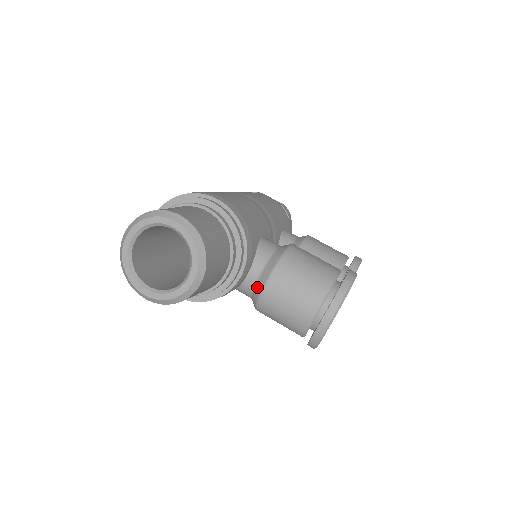
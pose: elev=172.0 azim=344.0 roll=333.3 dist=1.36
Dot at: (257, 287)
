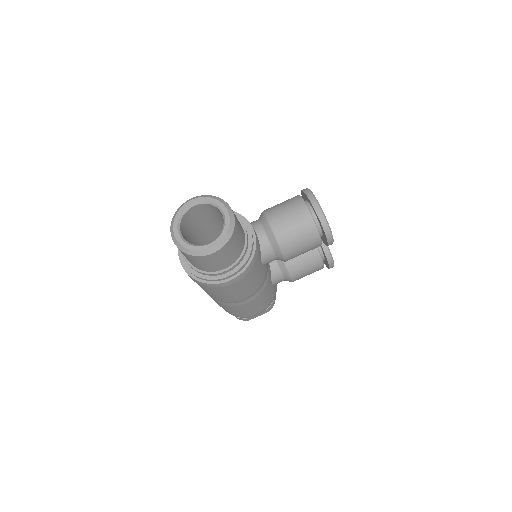
Dot at: (268, 234)
